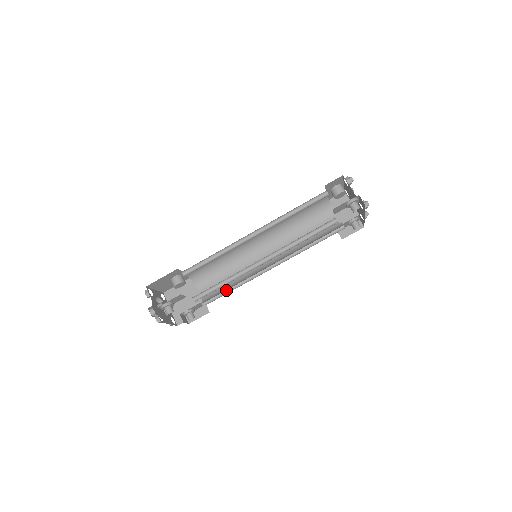
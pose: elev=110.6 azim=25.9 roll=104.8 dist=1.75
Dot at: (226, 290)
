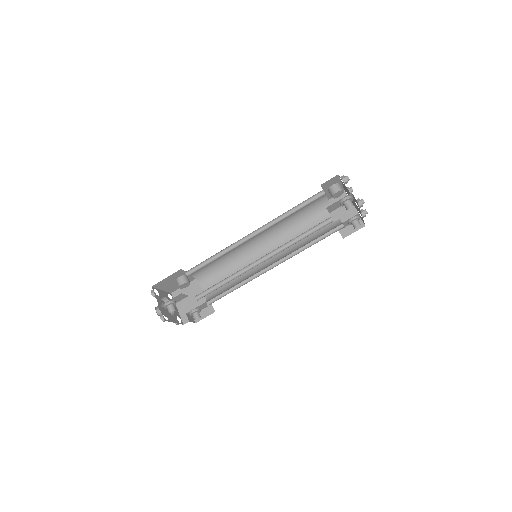
Dot at: (229, 290)
